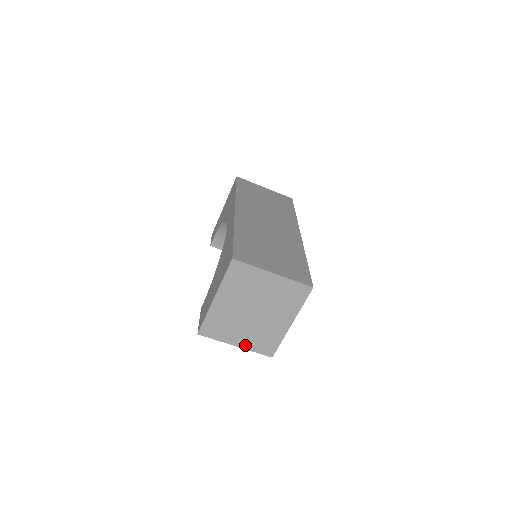
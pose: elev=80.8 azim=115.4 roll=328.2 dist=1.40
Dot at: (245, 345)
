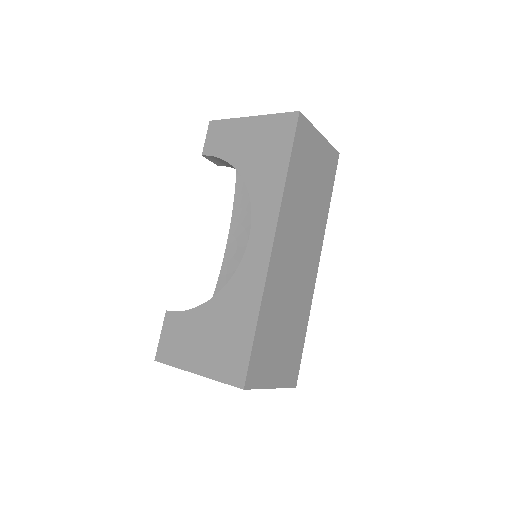
Dot at: occluded
